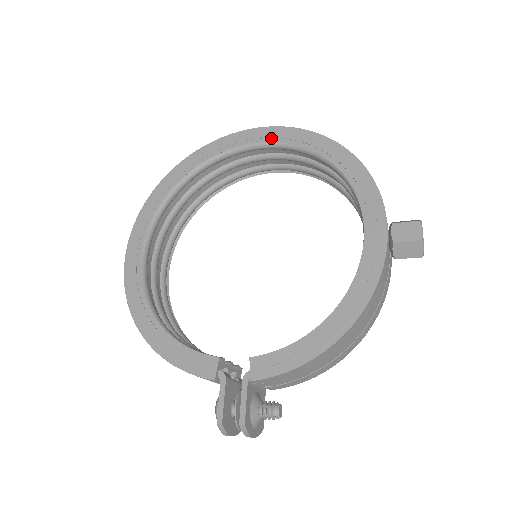
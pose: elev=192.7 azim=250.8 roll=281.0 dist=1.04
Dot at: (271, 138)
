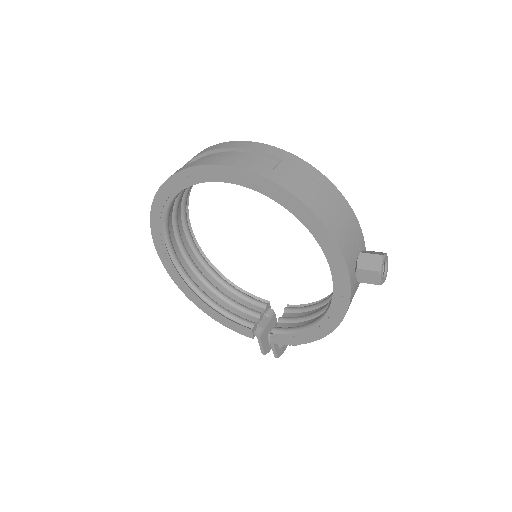
Dot at: (235, 181)
